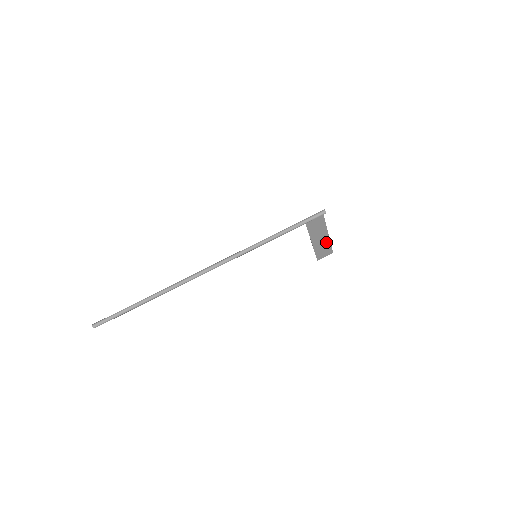
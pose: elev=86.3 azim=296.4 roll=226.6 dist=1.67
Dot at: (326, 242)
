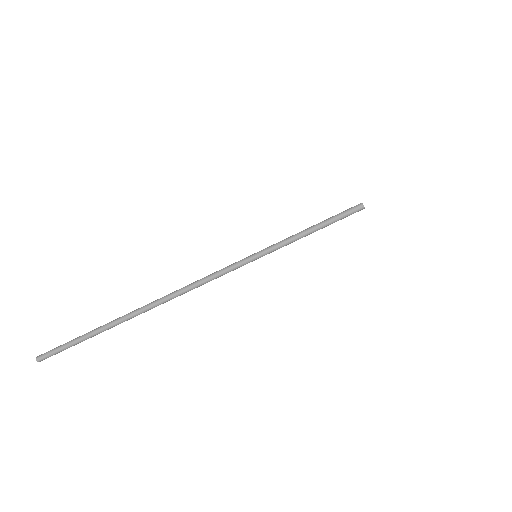
Dot at: occluded
